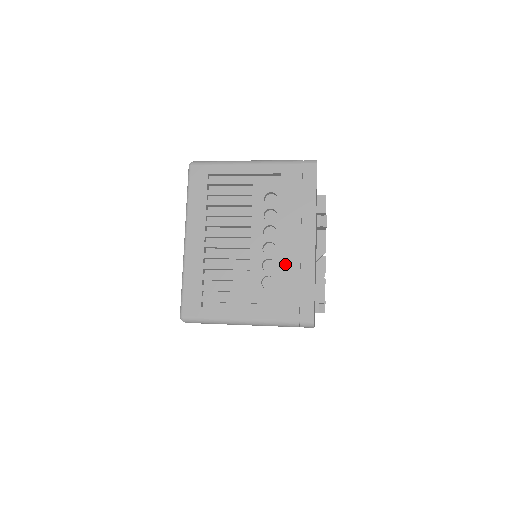
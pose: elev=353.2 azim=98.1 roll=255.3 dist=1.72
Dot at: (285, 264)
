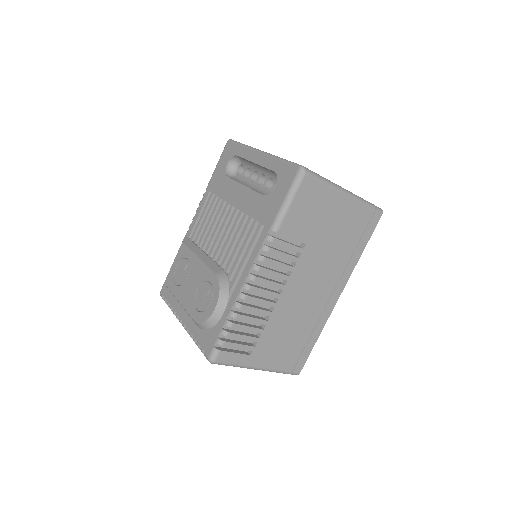
Dot at: occluded
